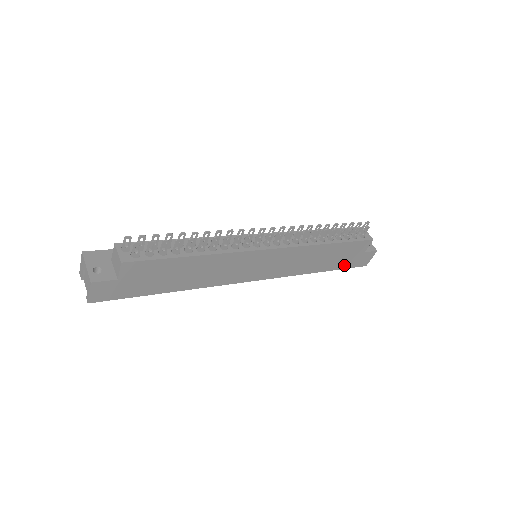
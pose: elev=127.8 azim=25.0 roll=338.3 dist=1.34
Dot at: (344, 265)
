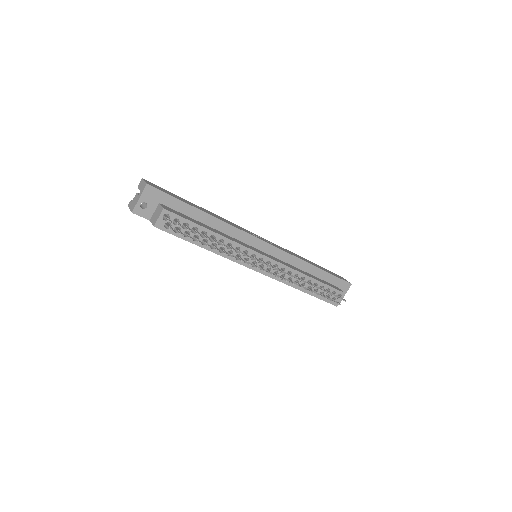
Dot at: occluded
